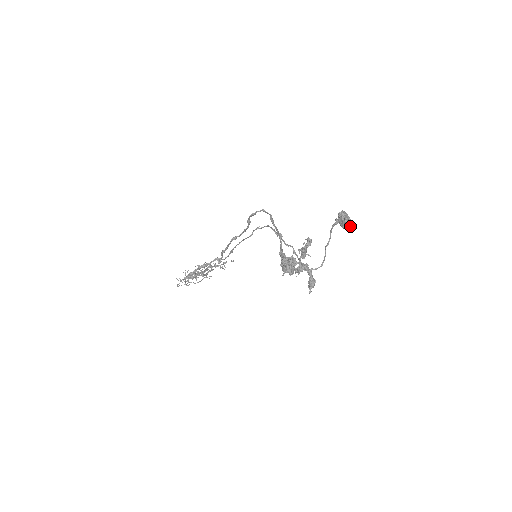
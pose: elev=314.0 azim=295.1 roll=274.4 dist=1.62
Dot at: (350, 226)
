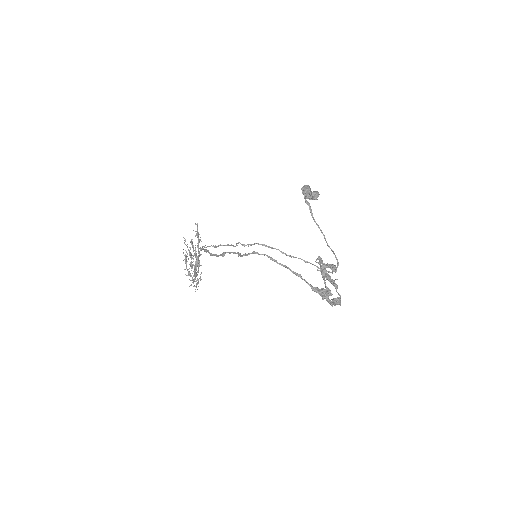
Dot at: (318, 195)
